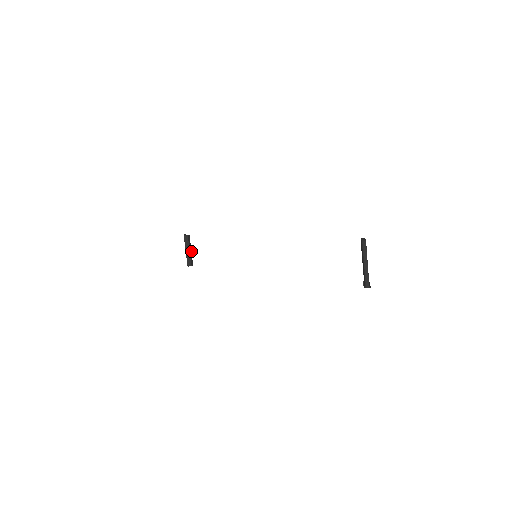
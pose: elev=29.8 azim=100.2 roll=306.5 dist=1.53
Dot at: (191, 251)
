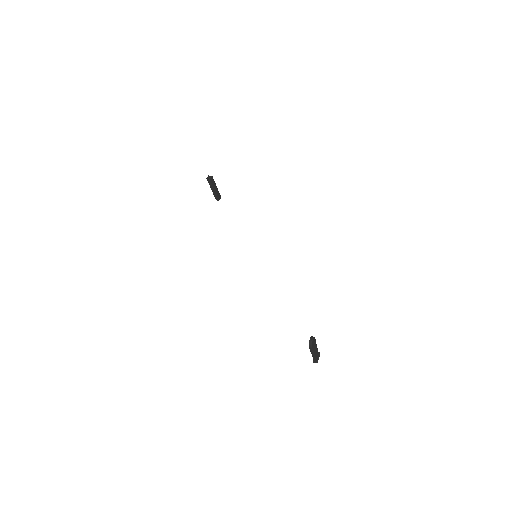
Dot at: occluded
